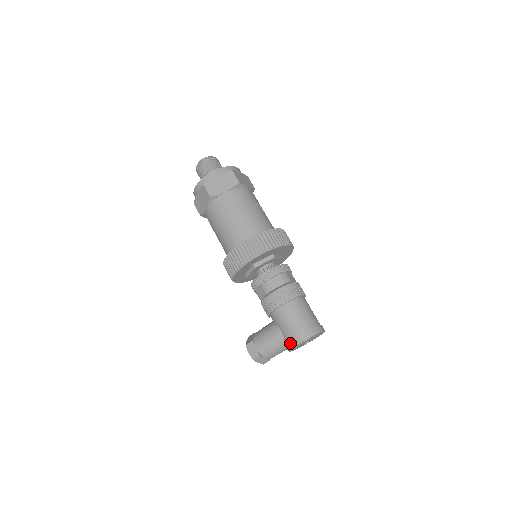
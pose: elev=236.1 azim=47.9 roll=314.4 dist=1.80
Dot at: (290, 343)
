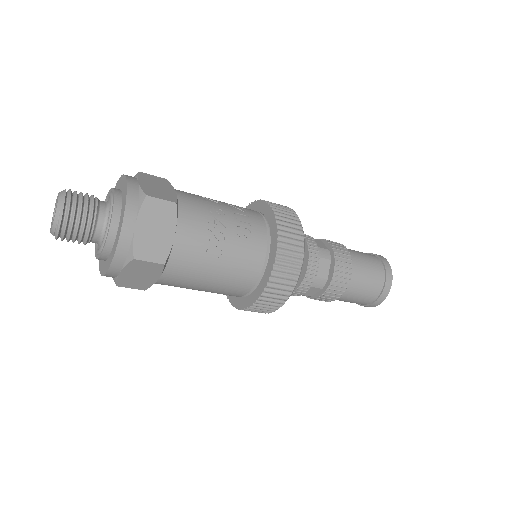
Dot at: occluded
